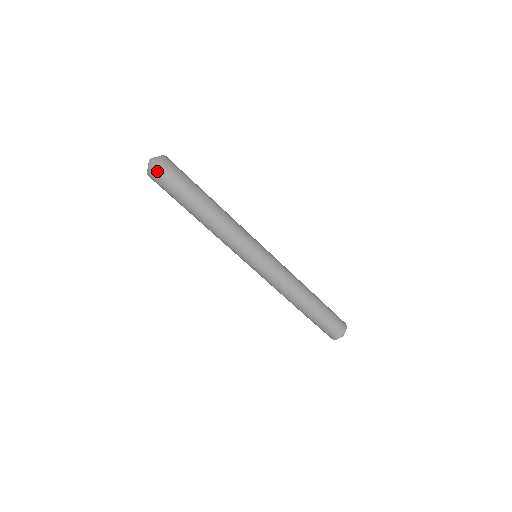
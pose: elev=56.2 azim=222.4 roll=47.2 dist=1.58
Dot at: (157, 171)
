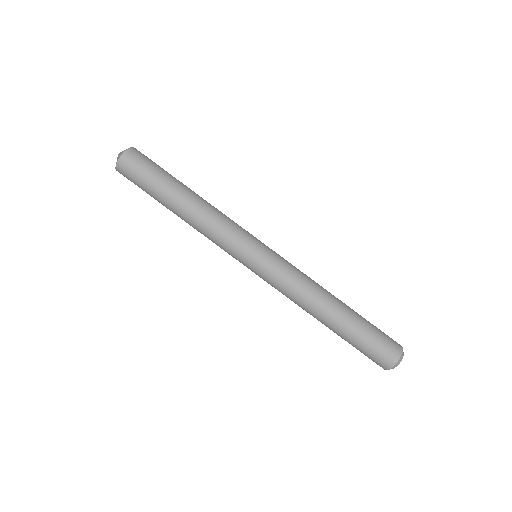
Dot at: (134, 150)
